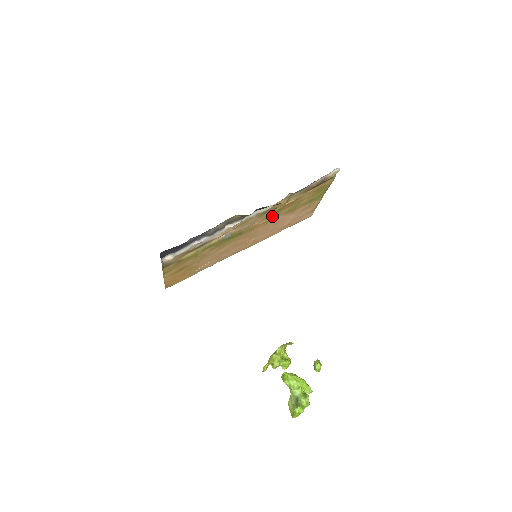
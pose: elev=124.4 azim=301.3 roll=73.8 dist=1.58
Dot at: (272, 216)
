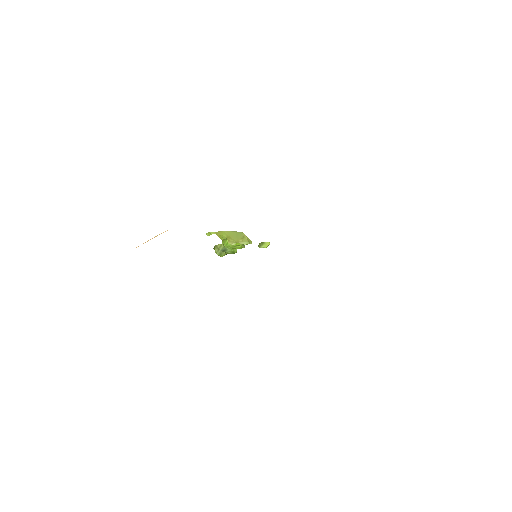
Dot at: occluded
